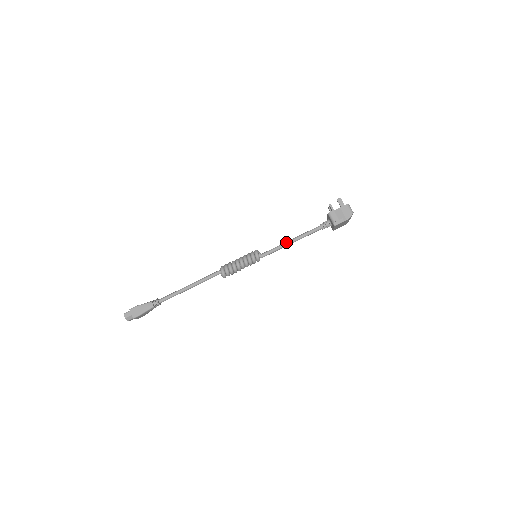
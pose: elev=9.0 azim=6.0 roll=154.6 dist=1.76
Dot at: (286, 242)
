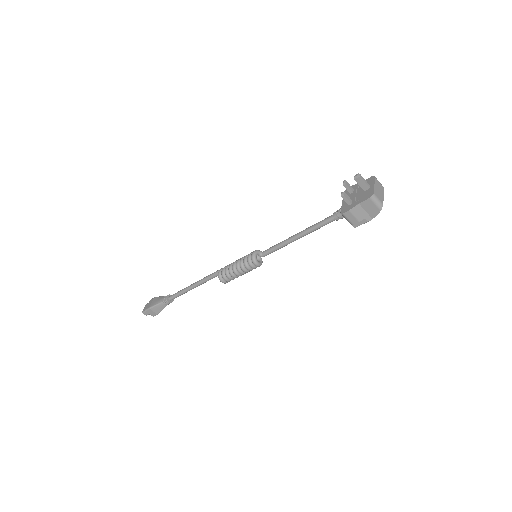
Dot at: (290, 240)
